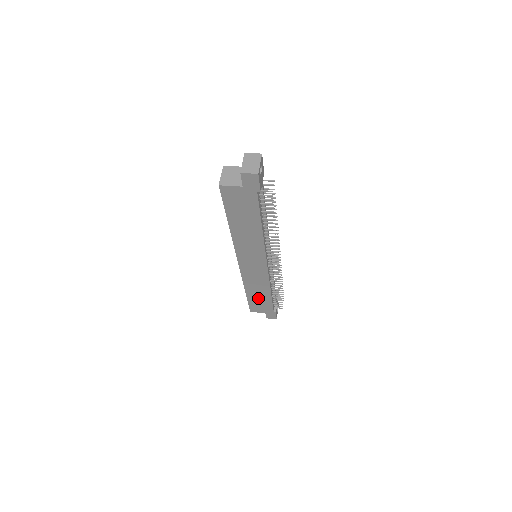
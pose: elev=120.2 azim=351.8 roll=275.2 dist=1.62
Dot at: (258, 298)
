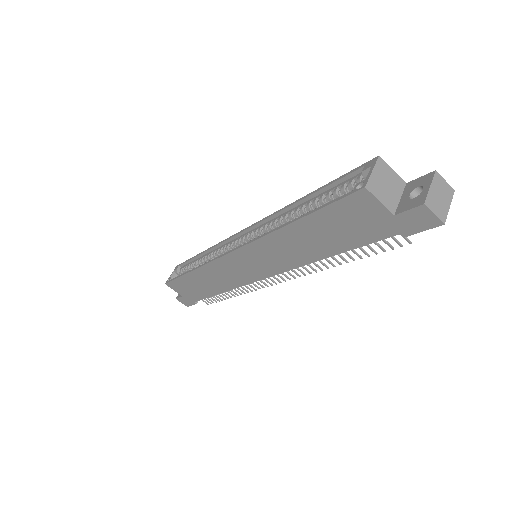
Dot at: (197, 284)
